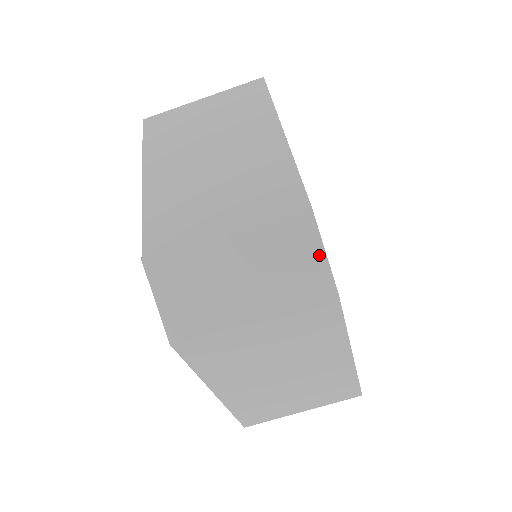
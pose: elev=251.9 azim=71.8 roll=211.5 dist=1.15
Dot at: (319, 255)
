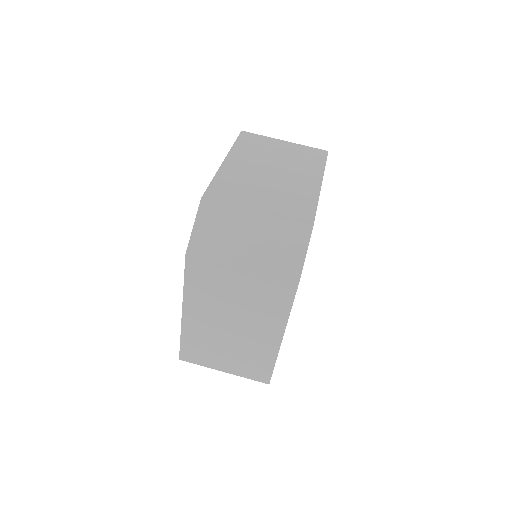
Dot at: (301, 255)
